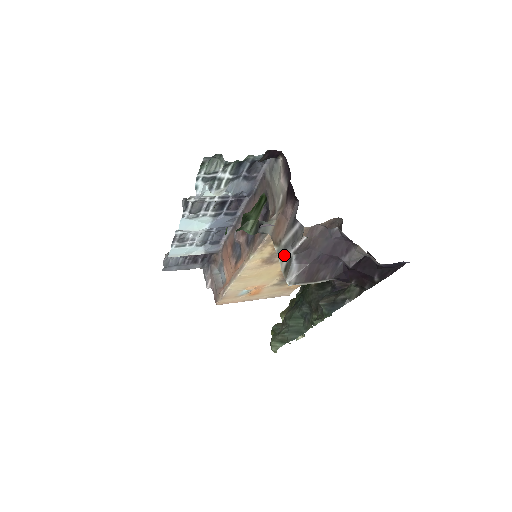
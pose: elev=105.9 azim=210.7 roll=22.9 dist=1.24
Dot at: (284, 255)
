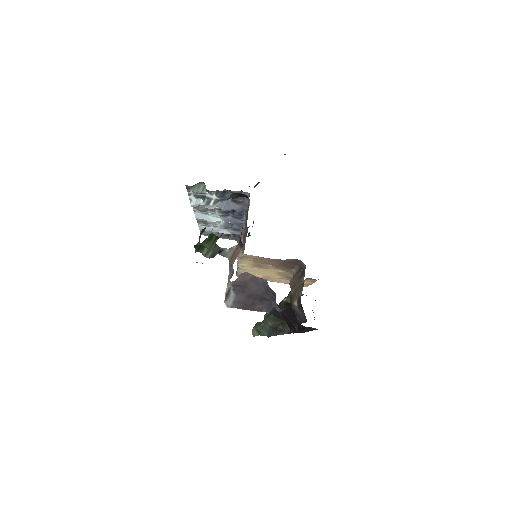
Dot at: occluded
